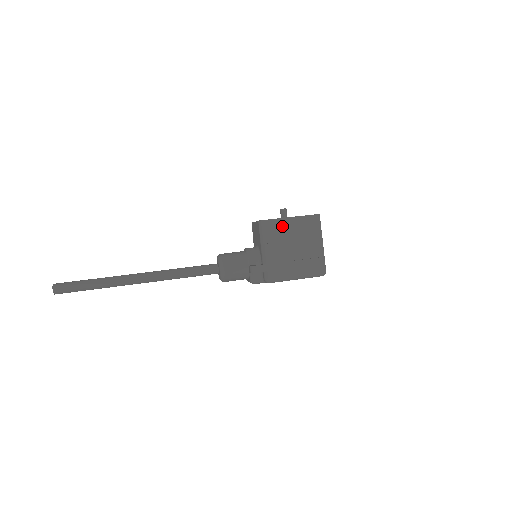
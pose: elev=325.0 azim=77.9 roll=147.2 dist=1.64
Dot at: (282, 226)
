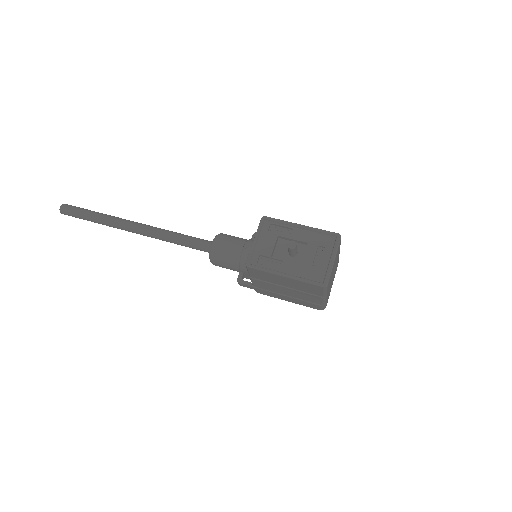
Dot at: (274, 277)
